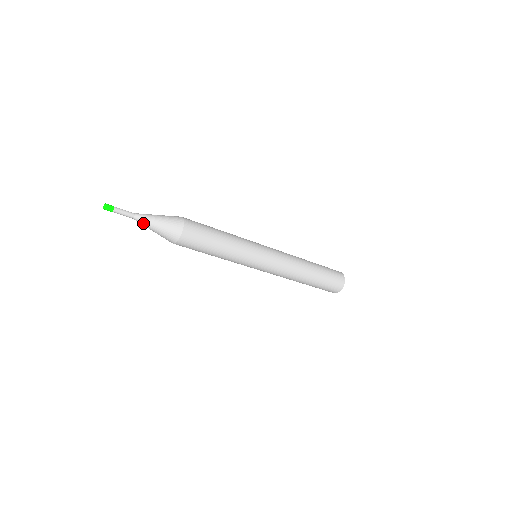
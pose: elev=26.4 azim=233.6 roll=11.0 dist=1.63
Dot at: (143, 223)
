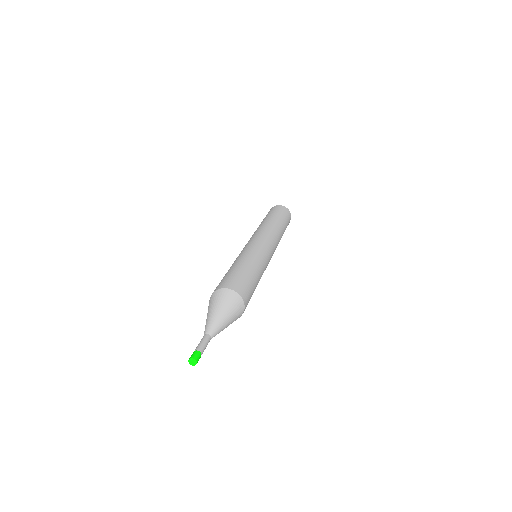
Dot at: (215, 335)
